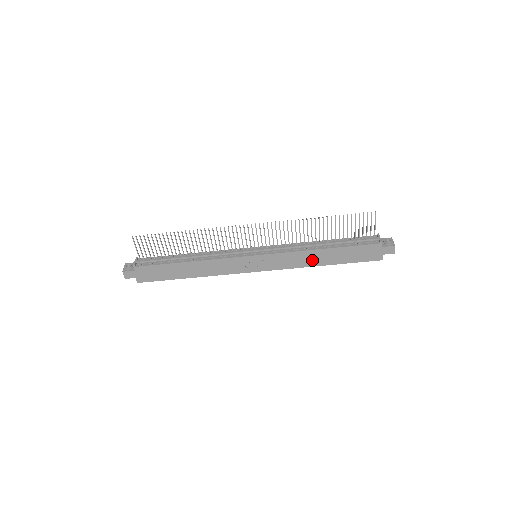
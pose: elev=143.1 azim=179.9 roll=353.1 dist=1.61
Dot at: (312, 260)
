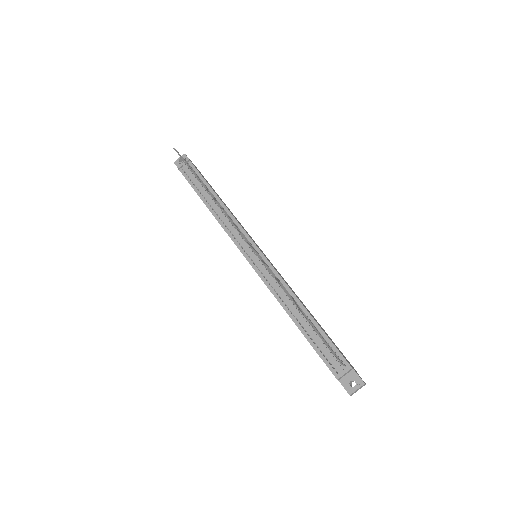
Dot at: occluded
